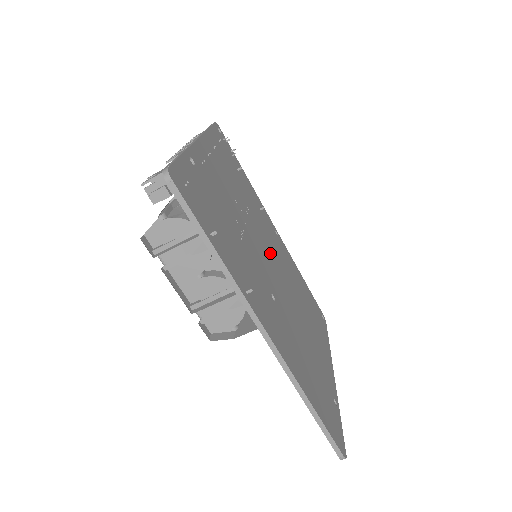
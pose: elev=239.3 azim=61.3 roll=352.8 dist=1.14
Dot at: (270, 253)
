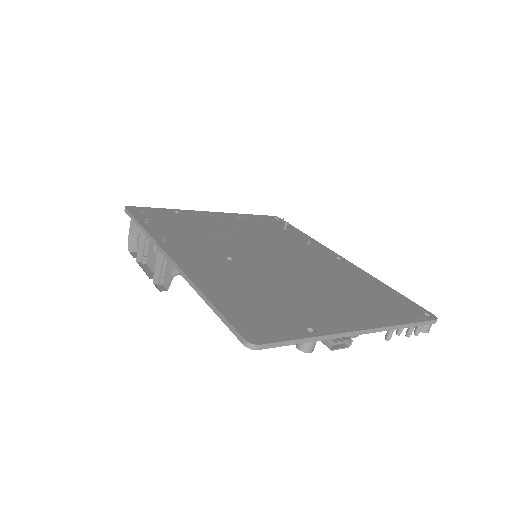
Dot at: (282, 255)
